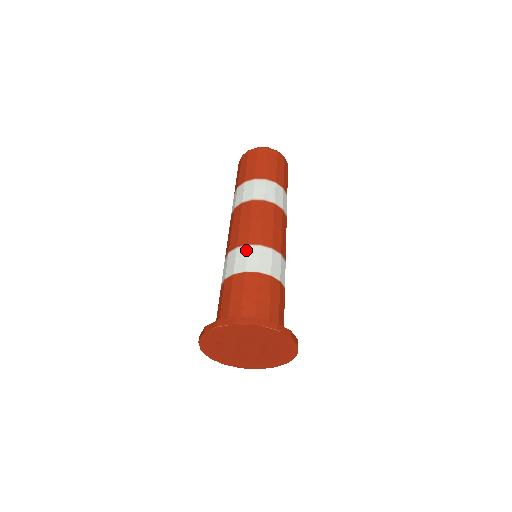
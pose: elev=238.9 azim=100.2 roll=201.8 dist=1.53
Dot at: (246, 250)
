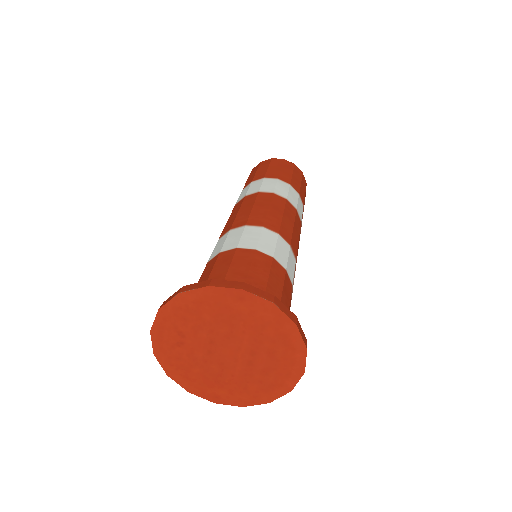
Dot at: (242, 229)
